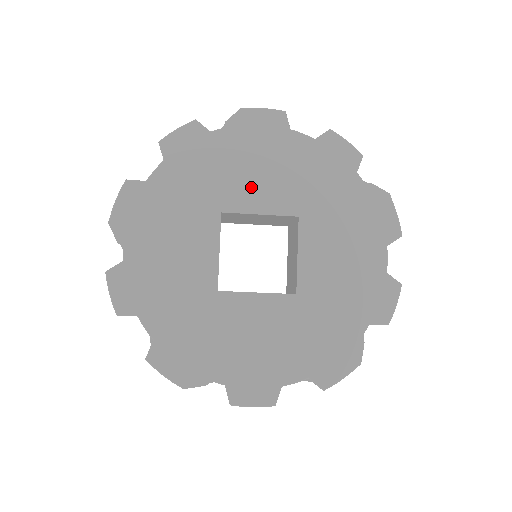
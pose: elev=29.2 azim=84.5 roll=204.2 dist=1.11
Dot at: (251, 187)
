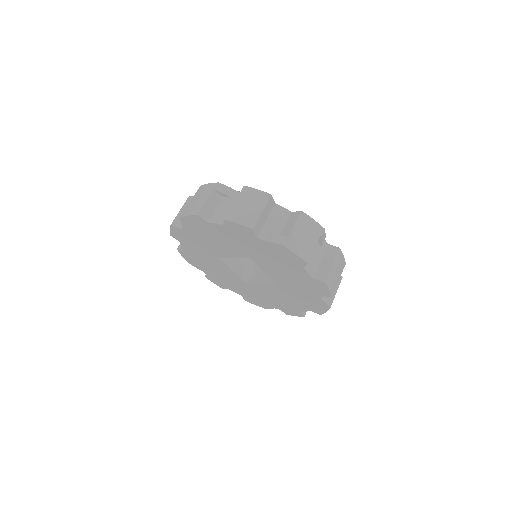
Dot at: (219, 248)
